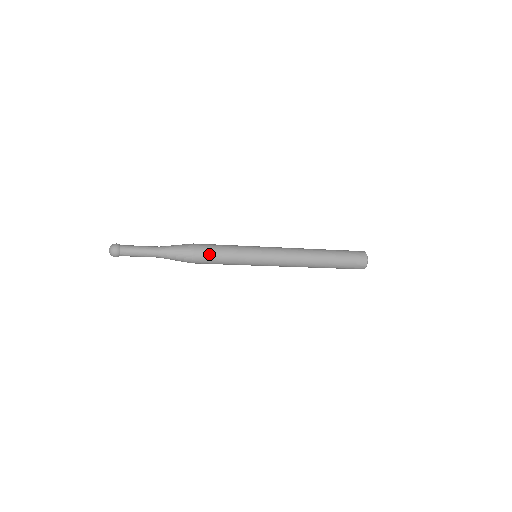
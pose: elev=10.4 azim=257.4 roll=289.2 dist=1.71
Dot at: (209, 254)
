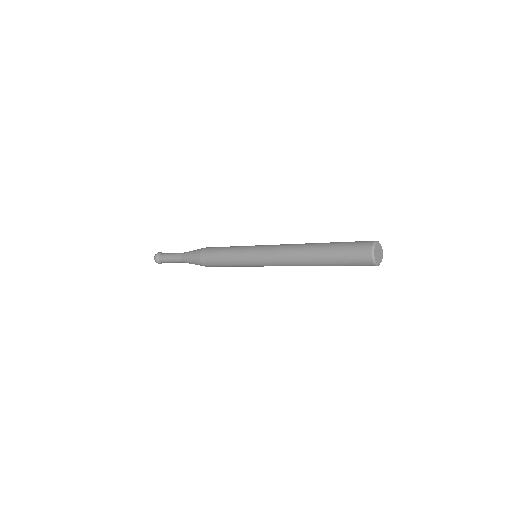
Dot at: (211, 254)
